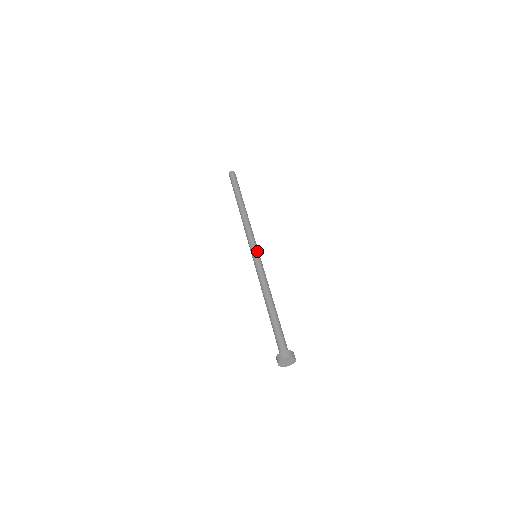
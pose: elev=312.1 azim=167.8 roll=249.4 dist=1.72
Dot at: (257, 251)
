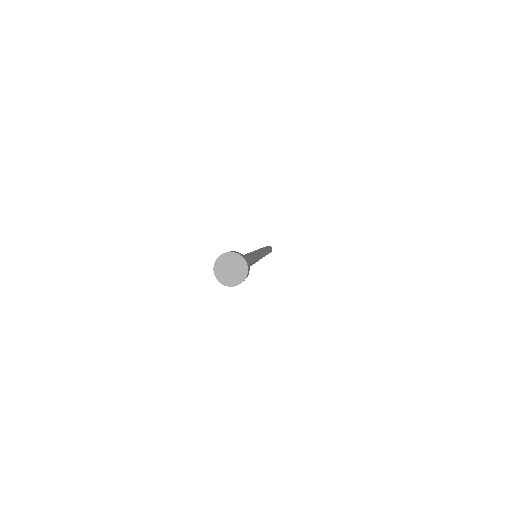
Dot at: (259, 251)
